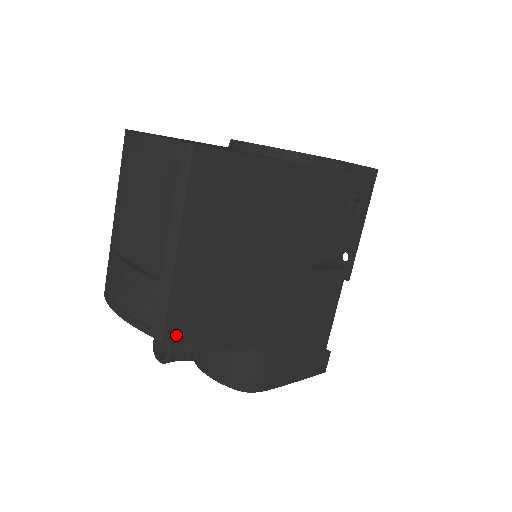
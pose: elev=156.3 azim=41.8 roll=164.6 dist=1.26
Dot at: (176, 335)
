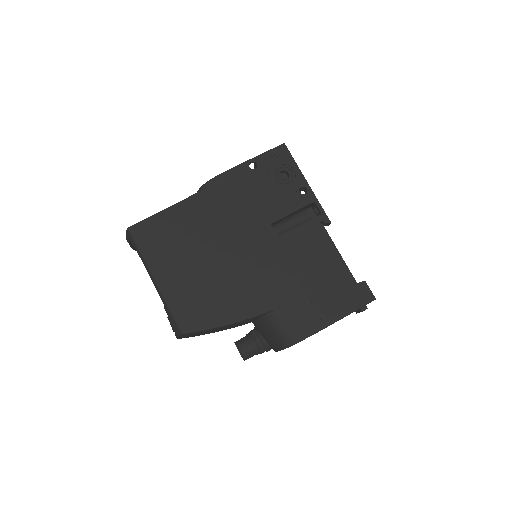
Dot at: (191, 327)
